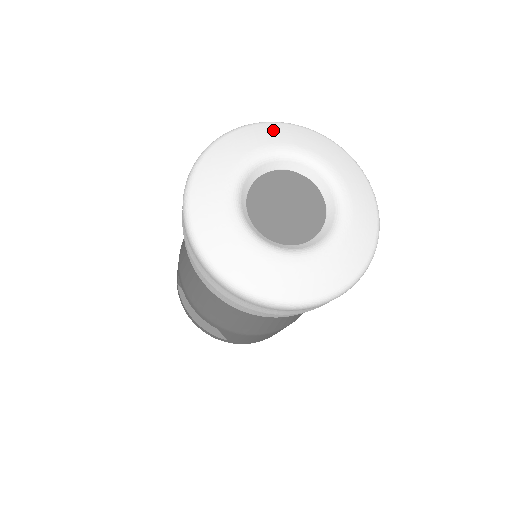
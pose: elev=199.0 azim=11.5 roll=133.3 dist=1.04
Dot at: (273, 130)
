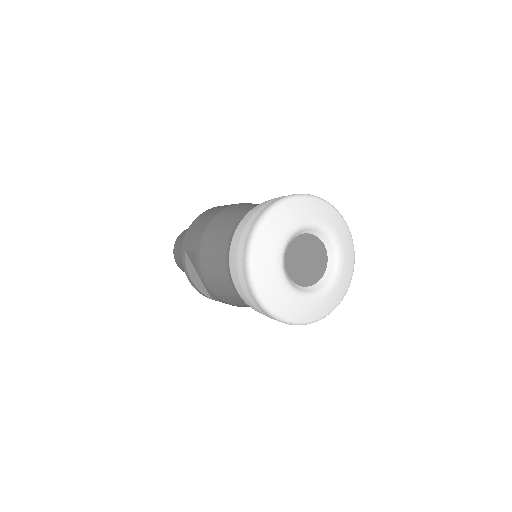
Dot at: (312, 205)
